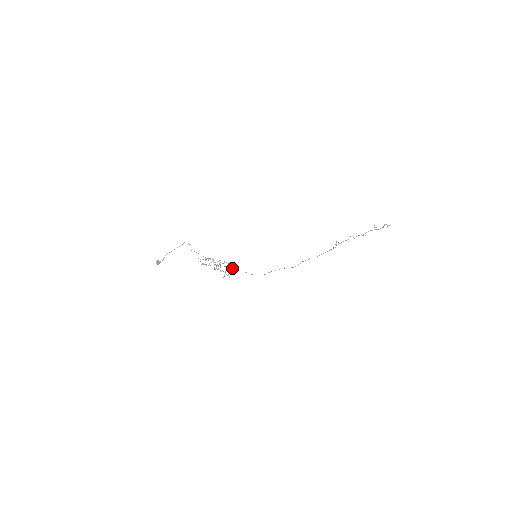
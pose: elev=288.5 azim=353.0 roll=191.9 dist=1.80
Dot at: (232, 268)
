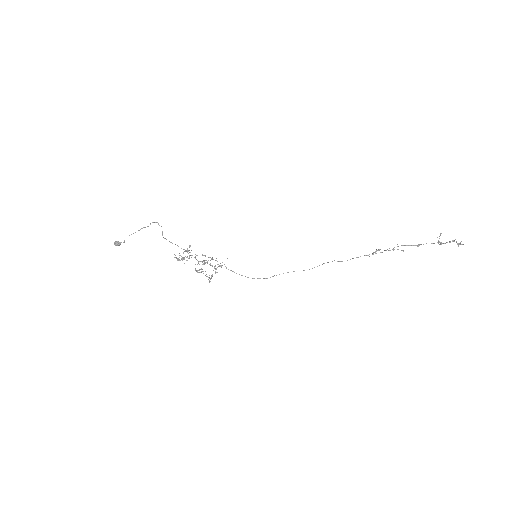
Dot at: (221, 265)
